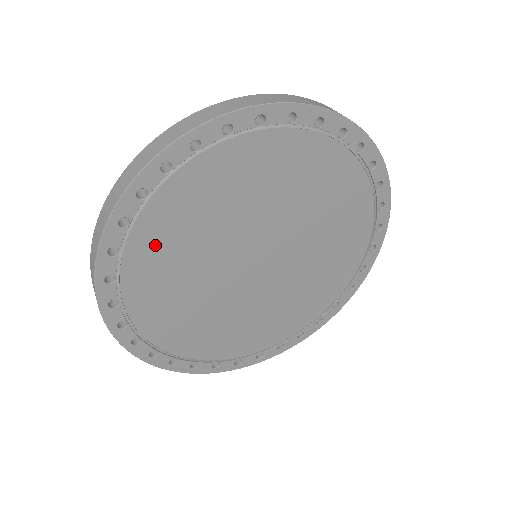
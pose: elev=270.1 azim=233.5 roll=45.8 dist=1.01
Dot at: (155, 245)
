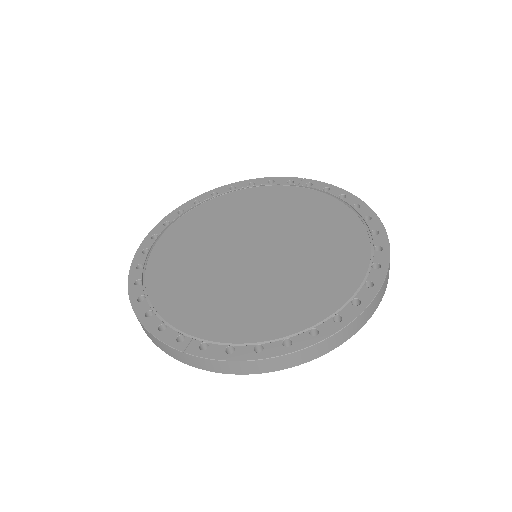
Dot at: (165, 271)
